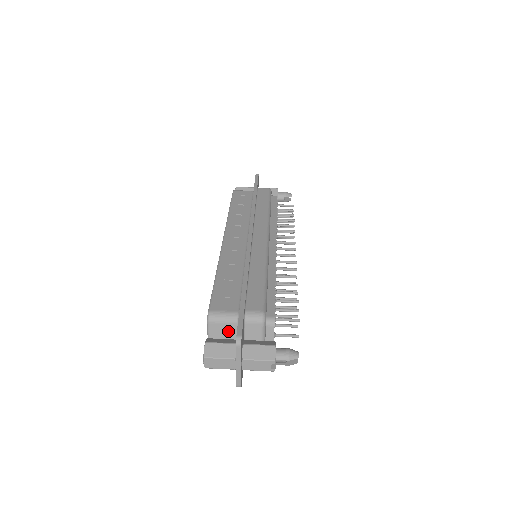
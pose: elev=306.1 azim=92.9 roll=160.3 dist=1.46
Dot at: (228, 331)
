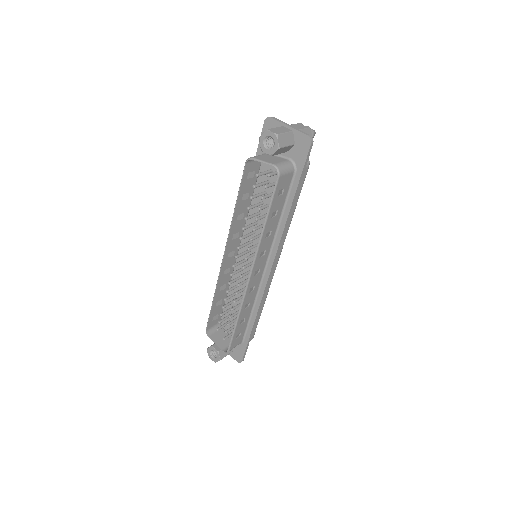
Dot at: (269, 157)
